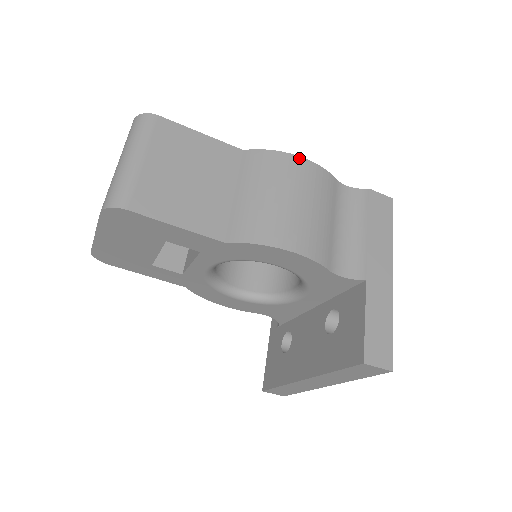
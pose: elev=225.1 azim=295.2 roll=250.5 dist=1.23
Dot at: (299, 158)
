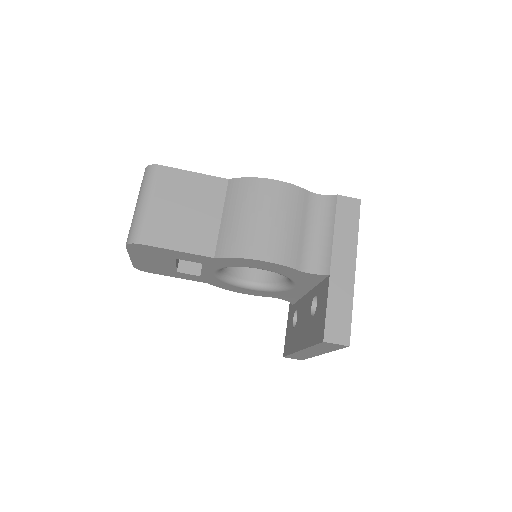
Dot at: (271, 181)
